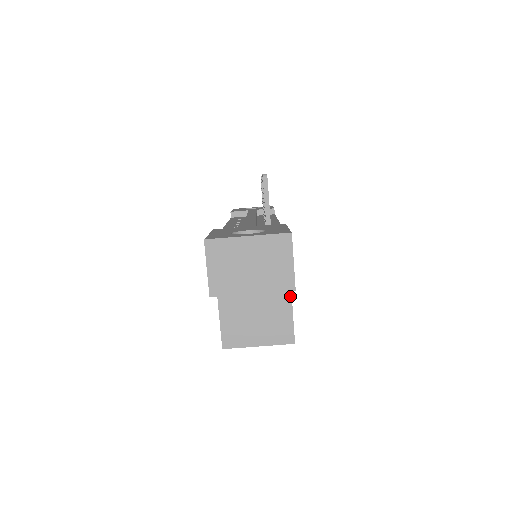
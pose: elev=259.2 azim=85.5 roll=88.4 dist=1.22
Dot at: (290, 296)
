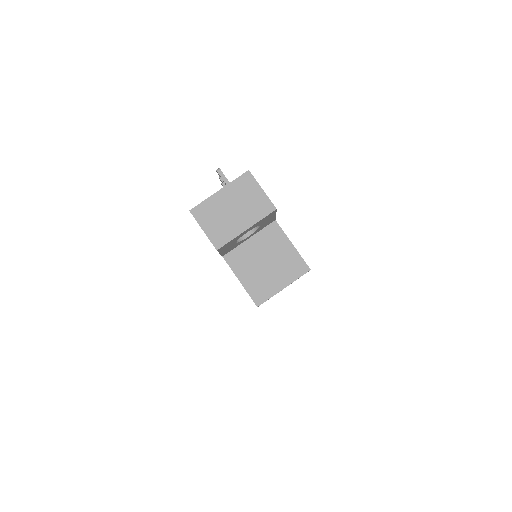
Dot at: (284, 235)
